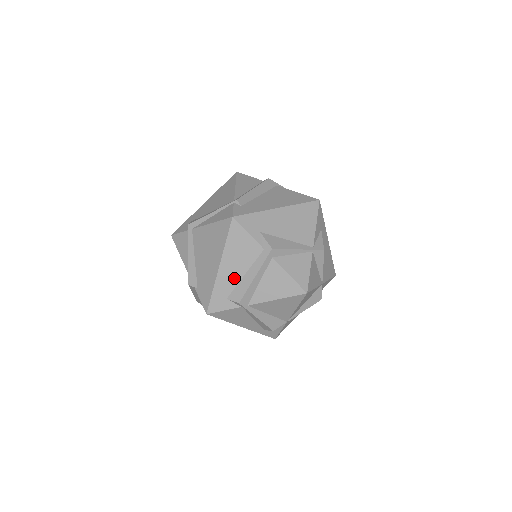
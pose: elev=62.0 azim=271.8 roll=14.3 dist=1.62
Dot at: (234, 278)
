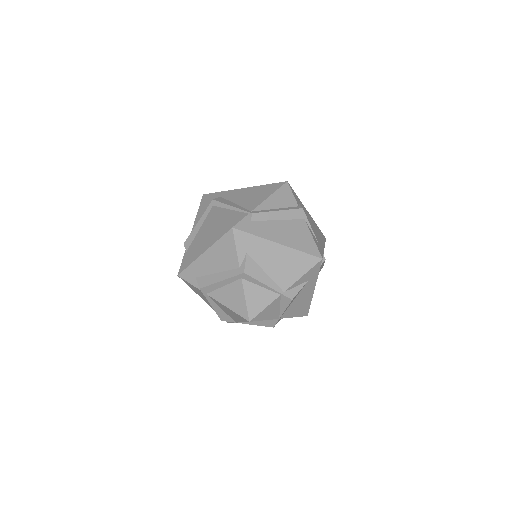
Dot at: (208, 269)
